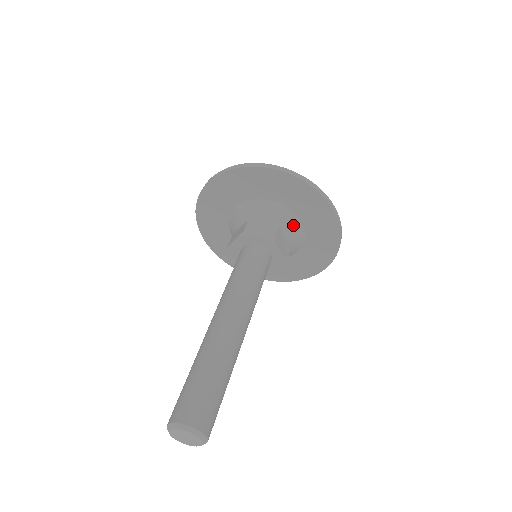
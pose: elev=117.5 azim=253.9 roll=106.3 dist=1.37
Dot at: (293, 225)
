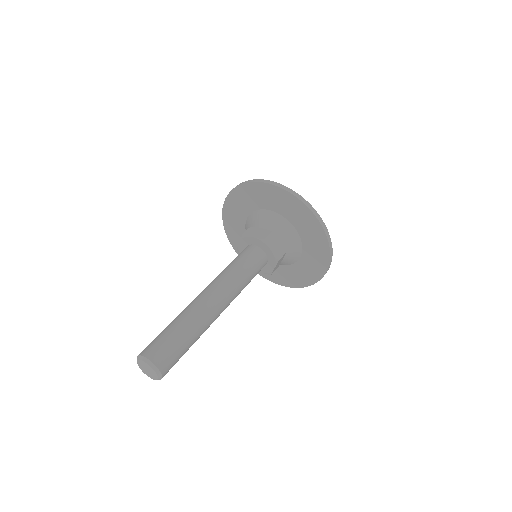
Dot at: (288, 230)
